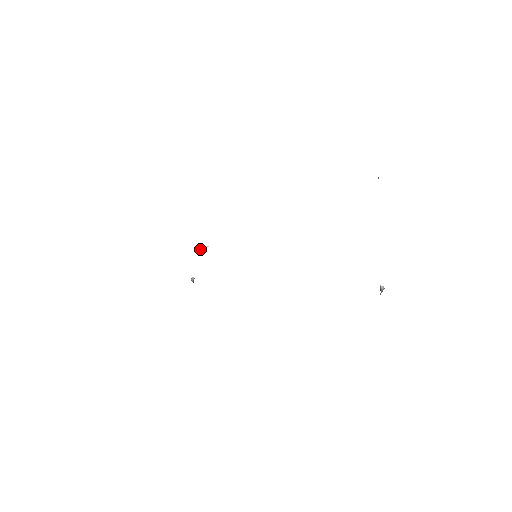
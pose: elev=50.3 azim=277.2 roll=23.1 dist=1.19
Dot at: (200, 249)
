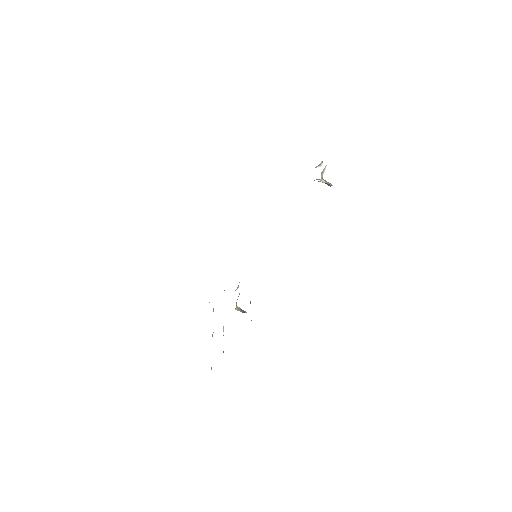
Dot at: occluded
